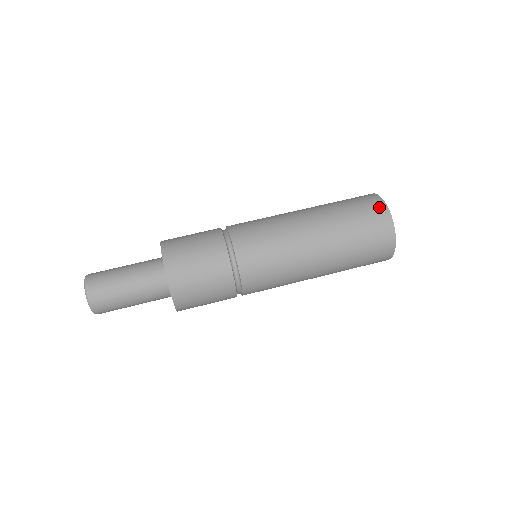
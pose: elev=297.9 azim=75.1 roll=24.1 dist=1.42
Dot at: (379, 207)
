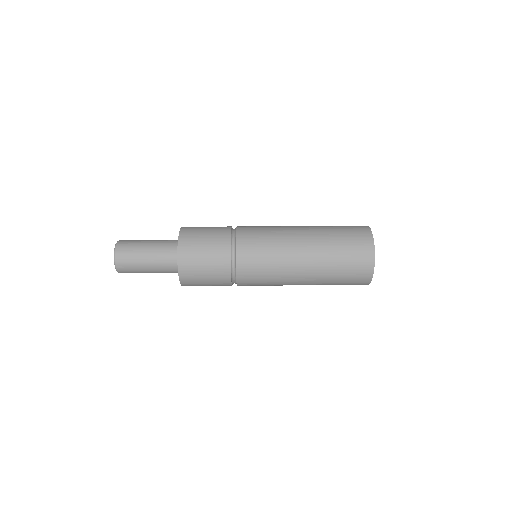
Dot at: occluded
